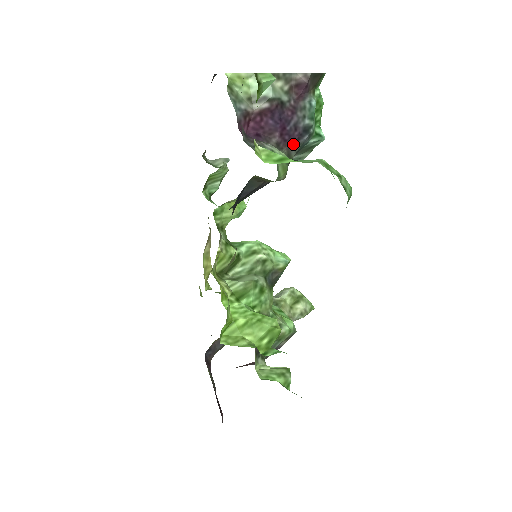
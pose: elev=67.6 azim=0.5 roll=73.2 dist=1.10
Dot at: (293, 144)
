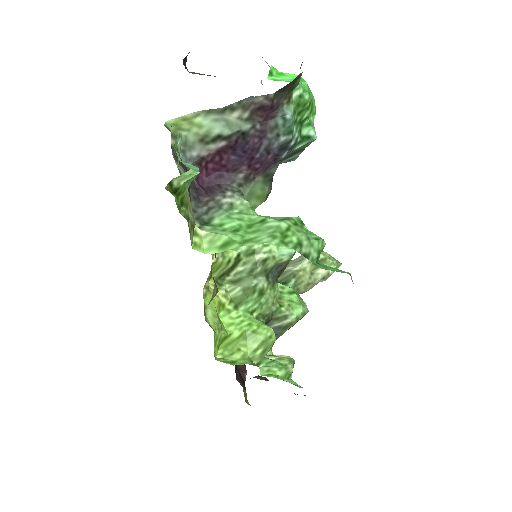
Dot at: (269, 166)
